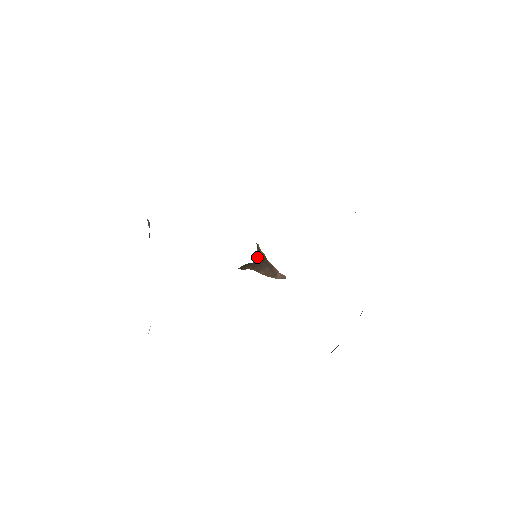
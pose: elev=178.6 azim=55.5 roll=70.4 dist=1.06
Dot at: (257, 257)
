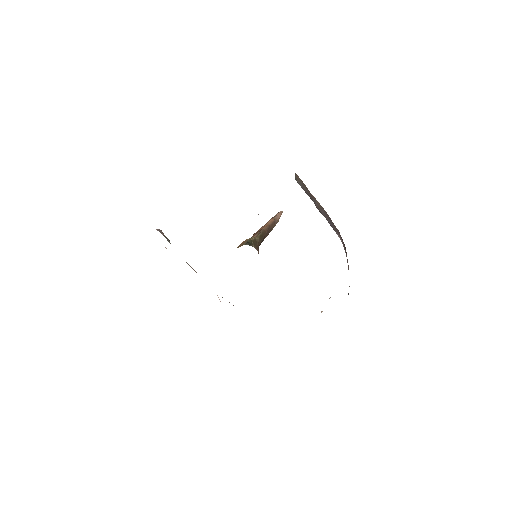
Dot at: (256, 248)
